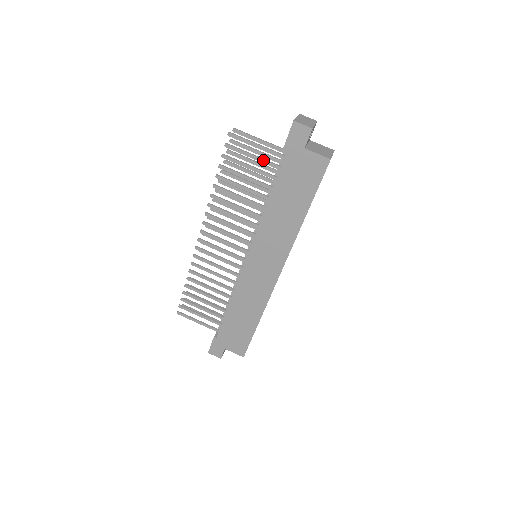
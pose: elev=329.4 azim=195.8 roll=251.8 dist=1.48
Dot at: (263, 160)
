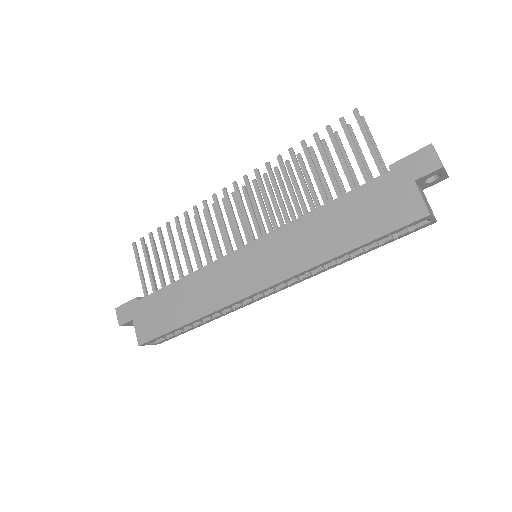
Dot at: (361, 162)
